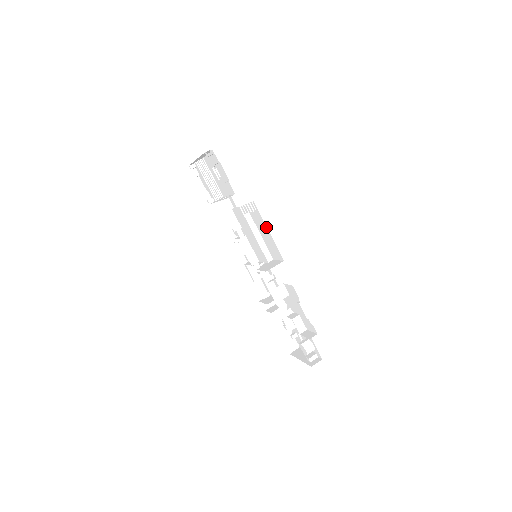
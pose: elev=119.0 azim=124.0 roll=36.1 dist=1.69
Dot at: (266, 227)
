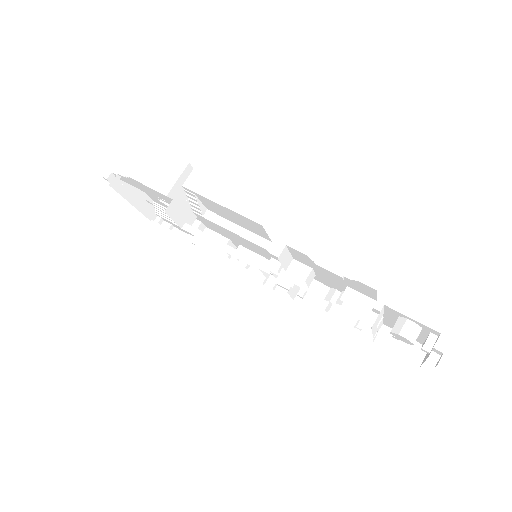
Dot at: (215, 203)
